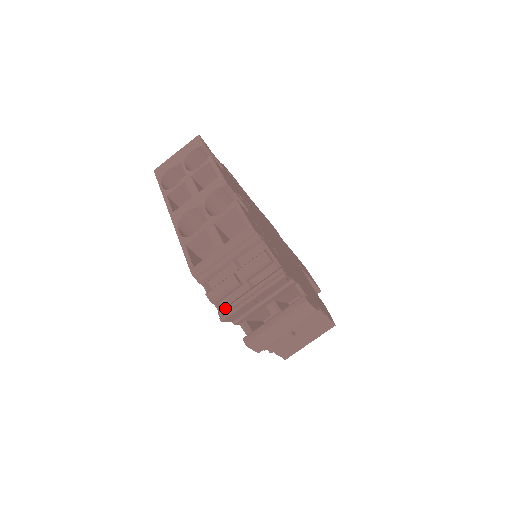
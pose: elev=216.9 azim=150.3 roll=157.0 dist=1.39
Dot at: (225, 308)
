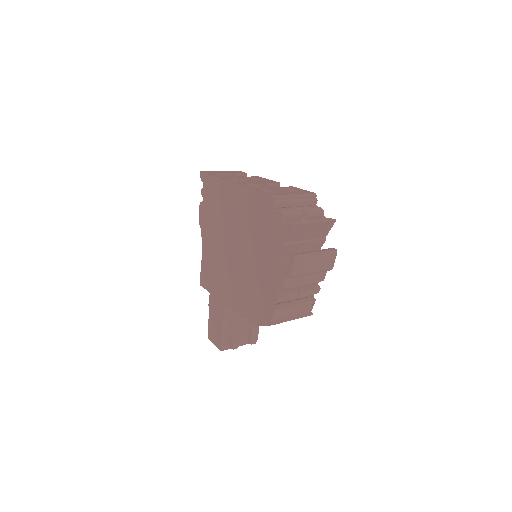
Dot at: occluded
